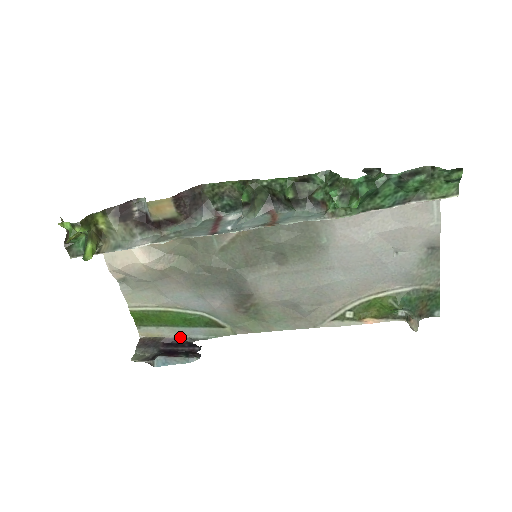
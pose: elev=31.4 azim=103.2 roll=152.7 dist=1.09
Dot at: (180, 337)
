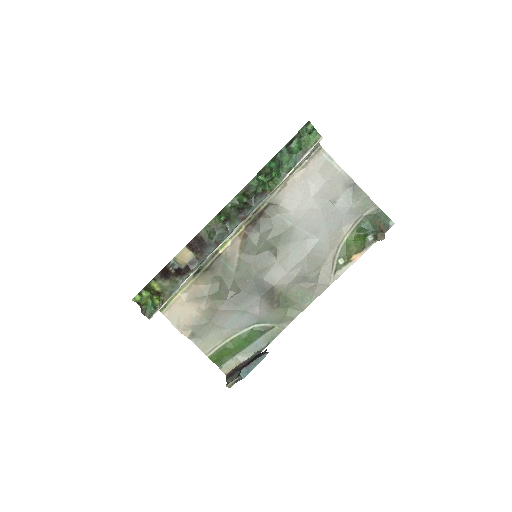
Dot at: (251, 356)
